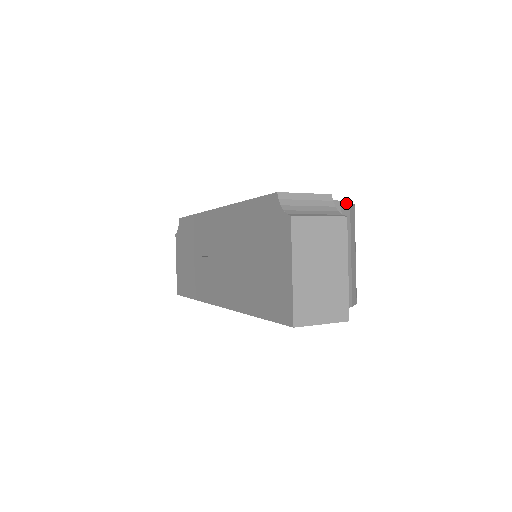
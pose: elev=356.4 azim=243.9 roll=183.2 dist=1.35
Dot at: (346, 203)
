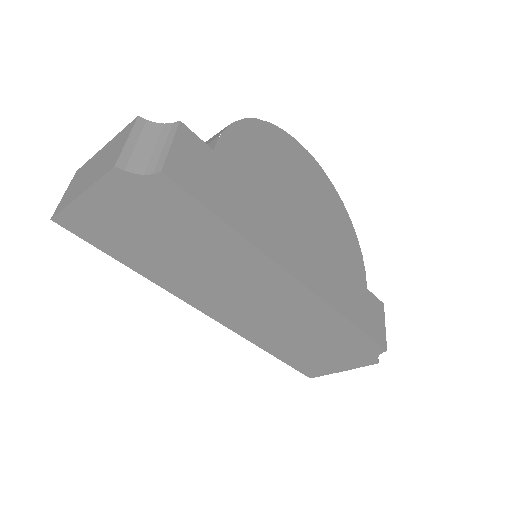
Dot at: (357, 242)
